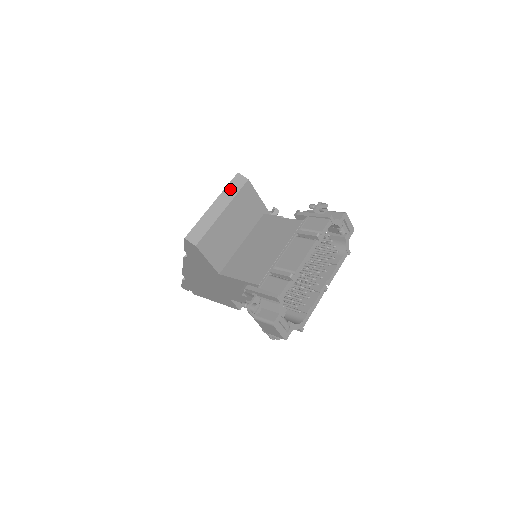
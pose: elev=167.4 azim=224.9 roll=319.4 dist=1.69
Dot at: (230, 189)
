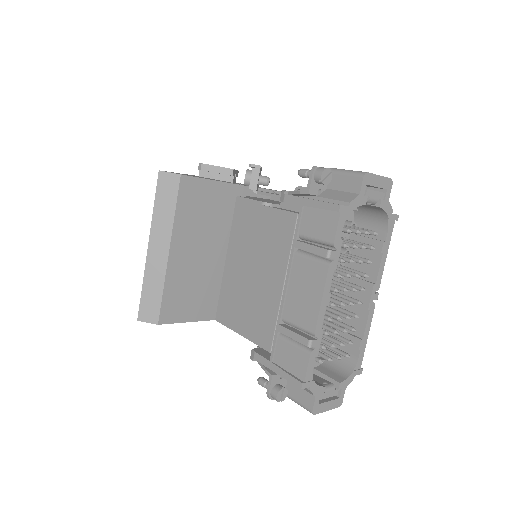
Dot at: (161, 208)
